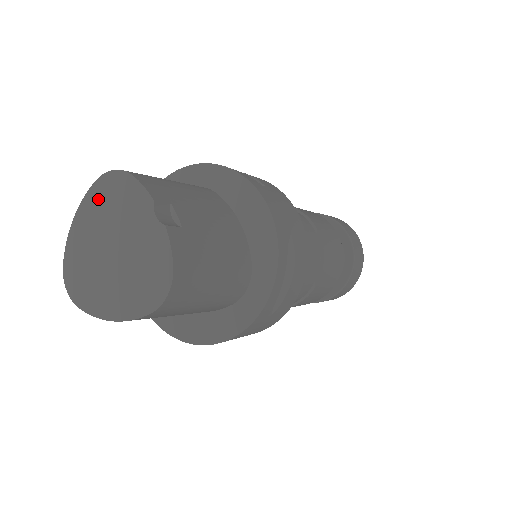
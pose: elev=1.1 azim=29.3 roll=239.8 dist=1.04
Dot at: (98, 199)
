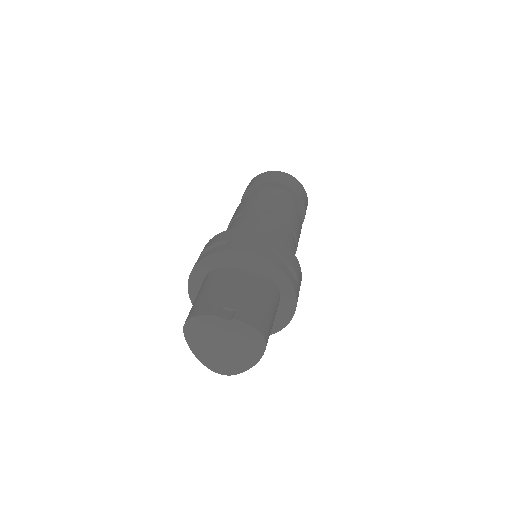
Dot at: (193, 336)
